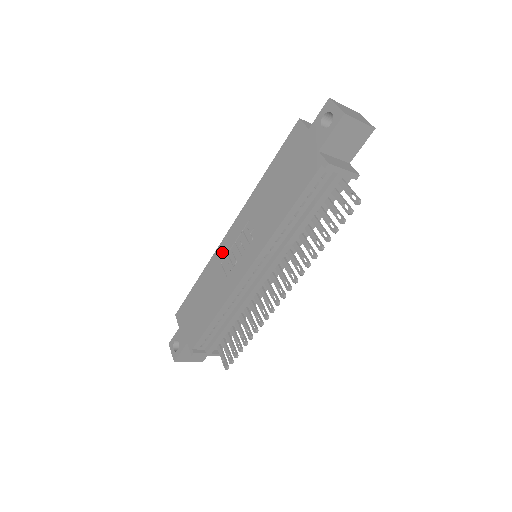
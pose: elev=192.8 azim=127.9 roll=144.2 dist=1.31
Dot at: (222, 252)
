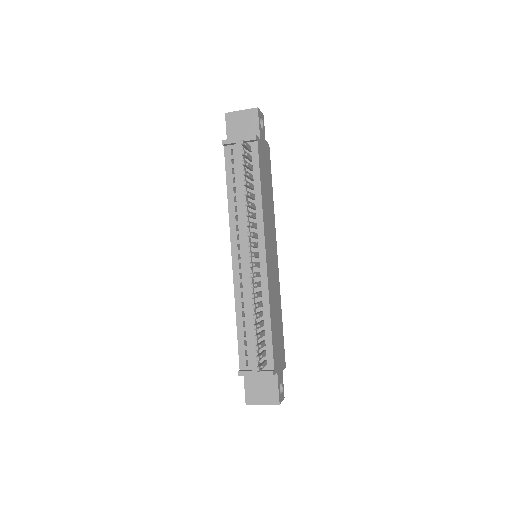
Dot at: occluded
